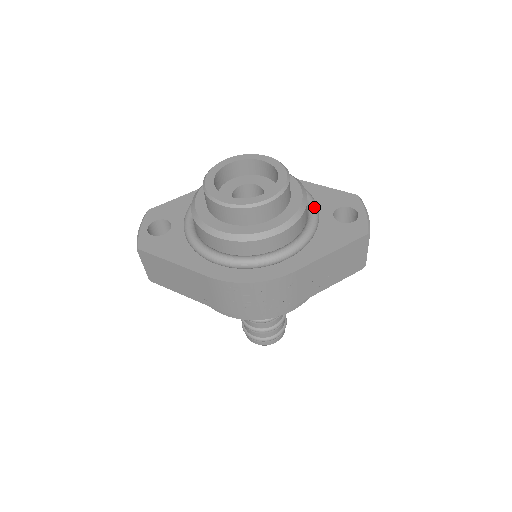
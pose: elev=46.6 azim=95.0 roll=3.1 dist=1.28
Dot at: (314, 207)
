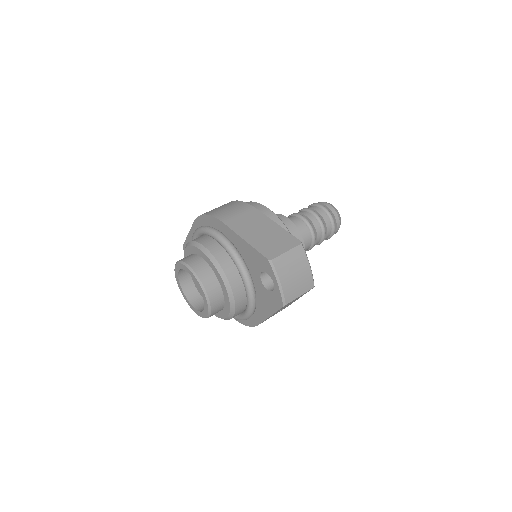
Dot at: (244, 281)
